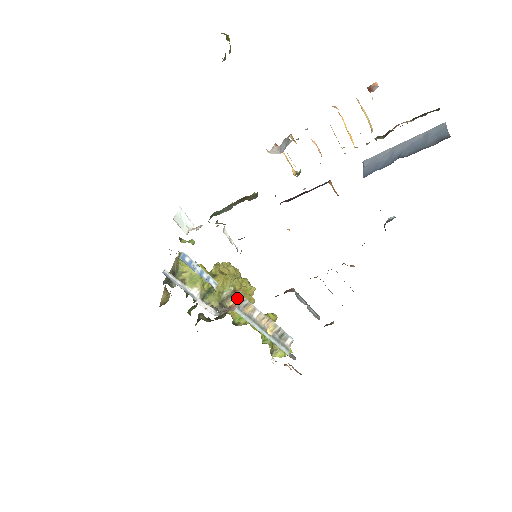
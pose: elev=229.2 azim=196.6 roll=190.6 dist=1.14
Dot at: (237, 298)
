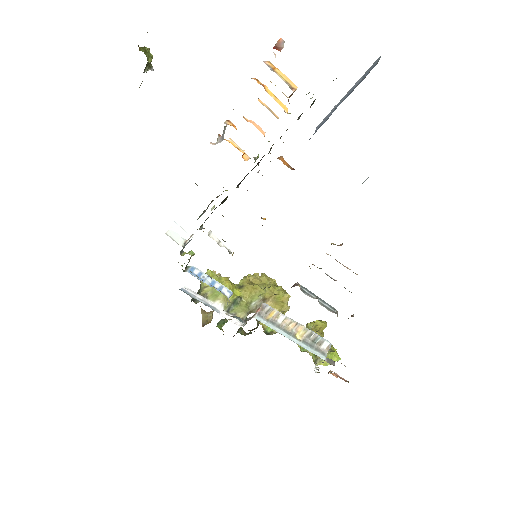
Dot at: occluded
